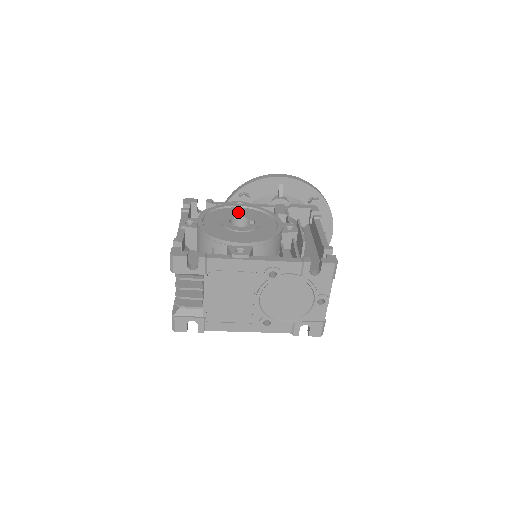
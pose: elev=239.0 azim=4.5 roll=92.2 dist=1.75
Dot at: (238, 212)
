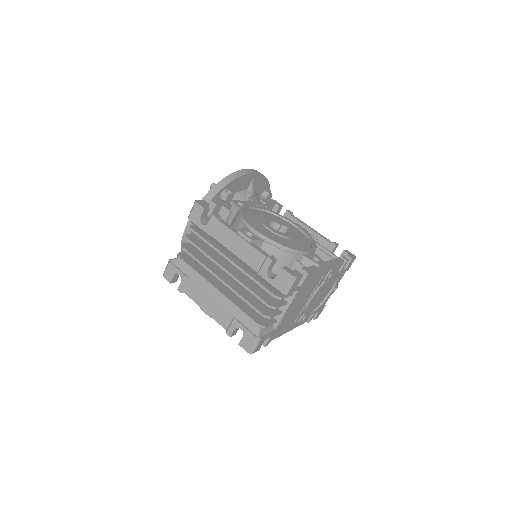
Dot at: (259, 215)
